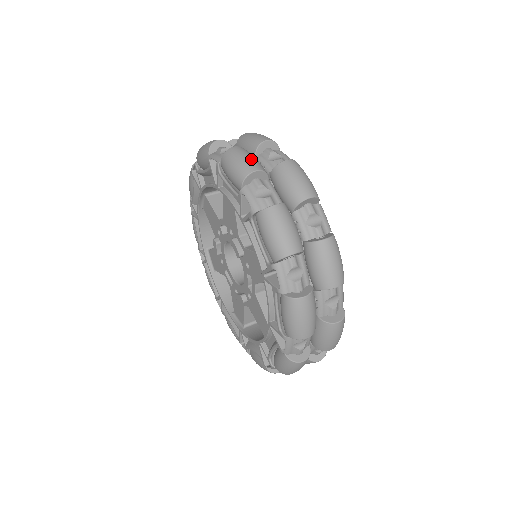
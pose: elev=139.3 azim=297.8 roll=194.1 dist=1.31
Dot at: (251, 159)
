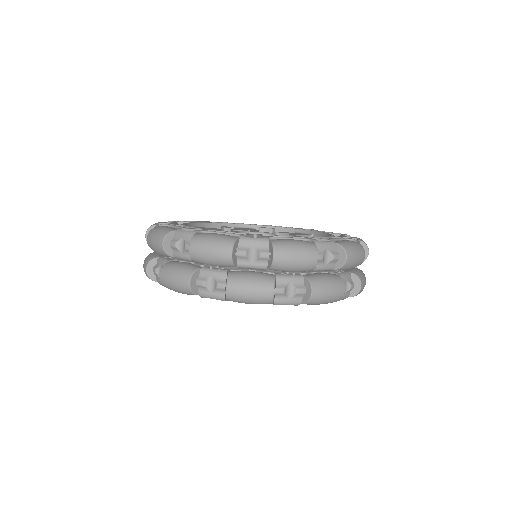
Dot at: (177, 277)
